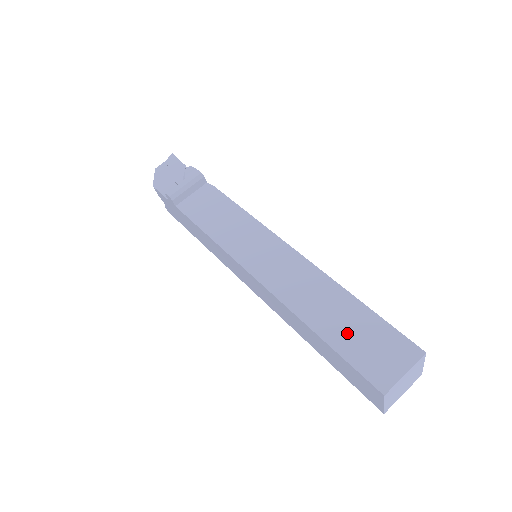
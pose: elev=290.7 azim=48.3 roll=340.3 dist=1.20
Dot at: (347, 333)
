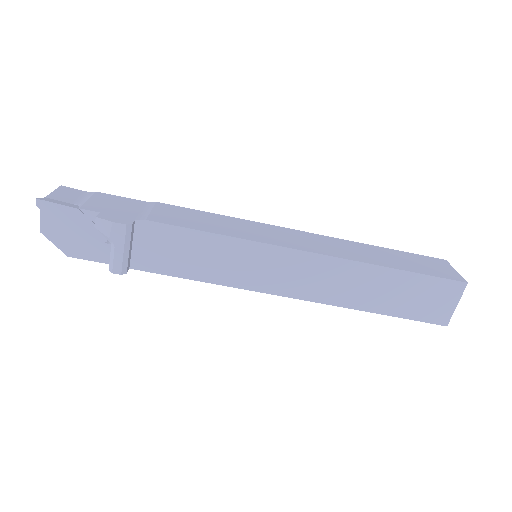
Dot at: (400, 300)
